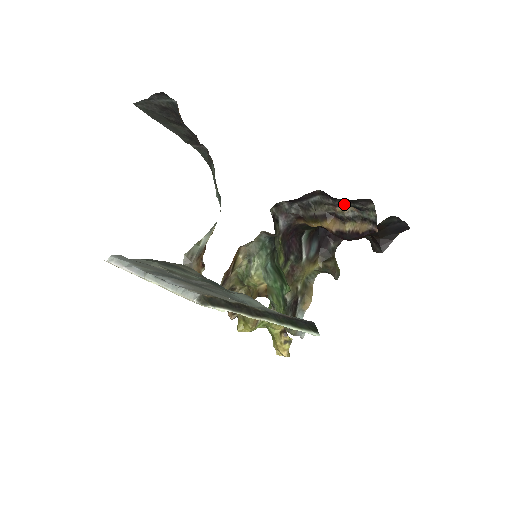
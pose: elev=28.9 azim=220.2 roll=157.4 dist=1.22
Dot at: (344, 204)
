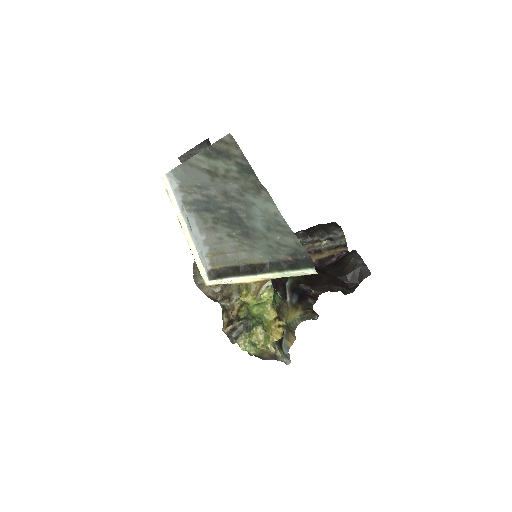
Dot at: (321, 237)
